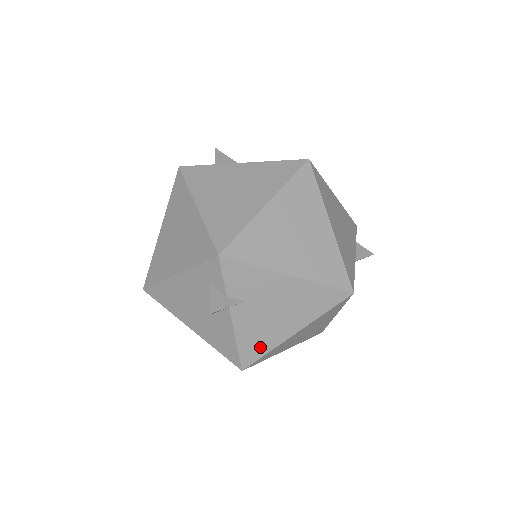
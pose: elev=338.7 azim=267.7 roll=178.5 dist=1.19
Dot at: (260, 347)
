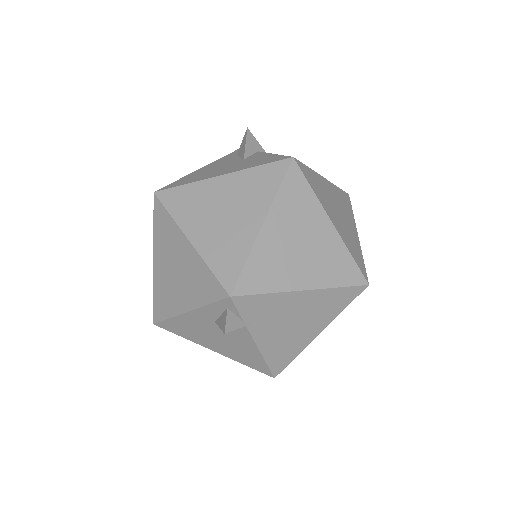
Dot at: occluded
